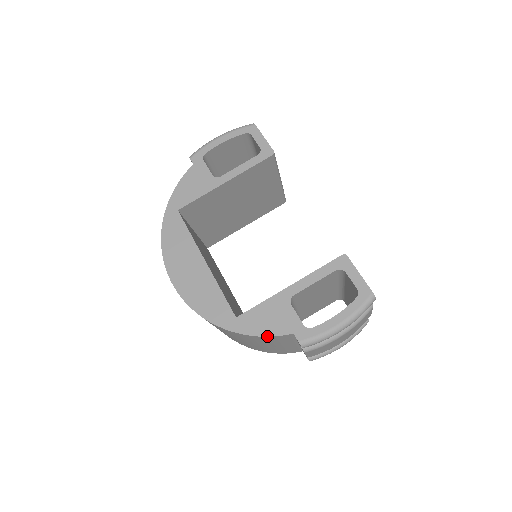
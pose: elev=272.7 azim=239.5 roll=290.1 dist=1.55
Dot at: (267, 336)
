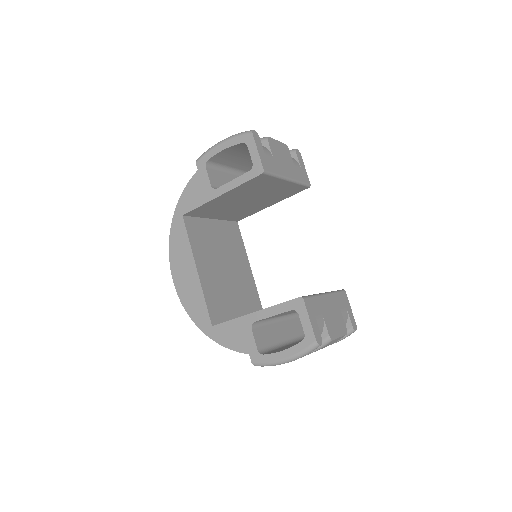
Dot at: (230, 349)
